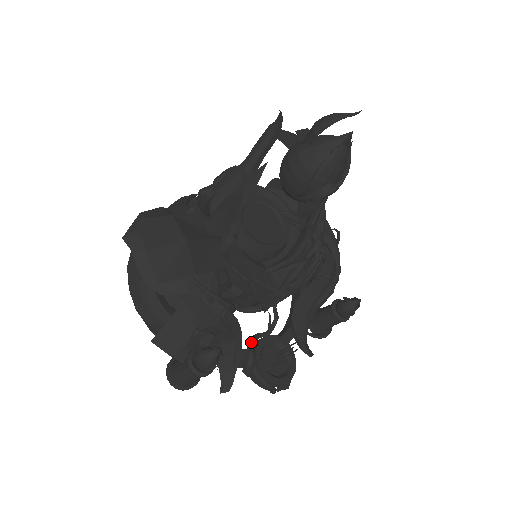
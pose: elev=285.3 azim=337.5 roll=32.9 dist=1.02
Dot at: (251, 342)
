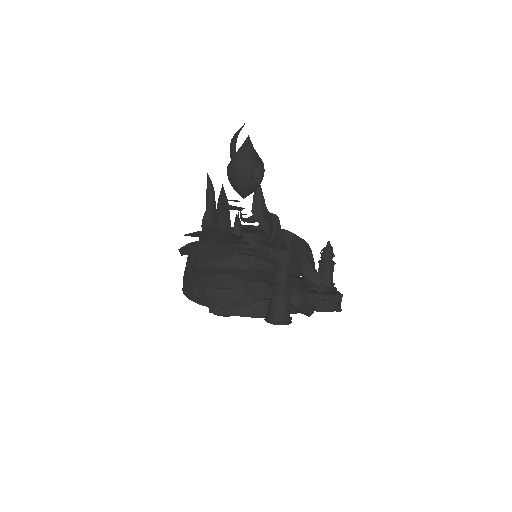
Dot at: occluded
